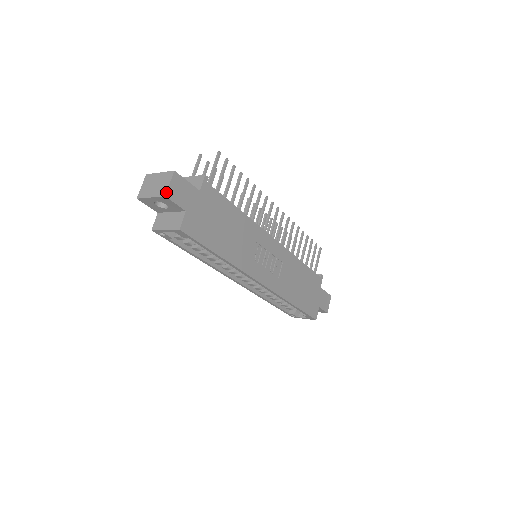
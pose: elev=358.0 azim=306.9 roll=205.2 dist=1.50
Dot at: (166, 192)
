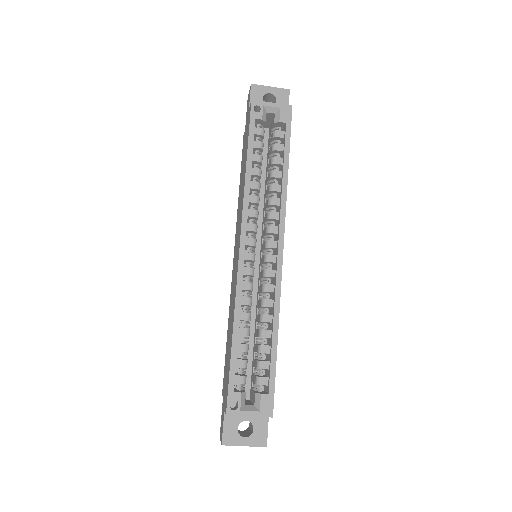
Dot at: (289, 91)
